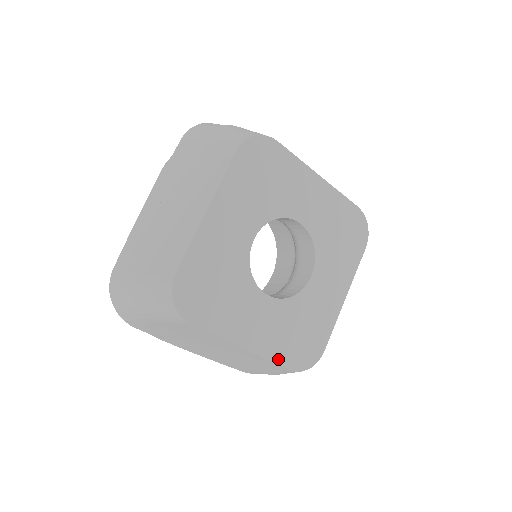
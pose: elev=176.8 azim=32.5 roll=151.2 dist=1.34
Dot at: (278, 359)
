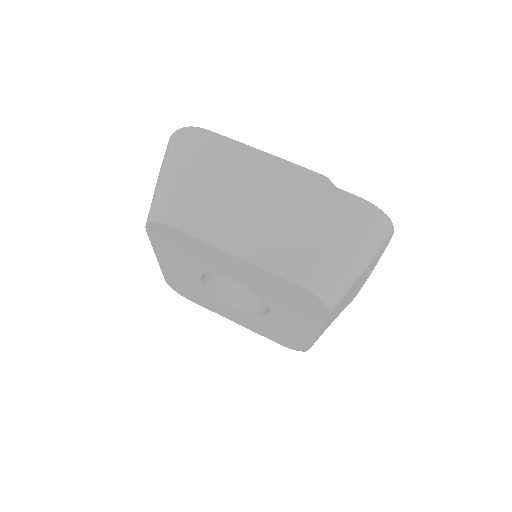
Dot at: (266, 336)
